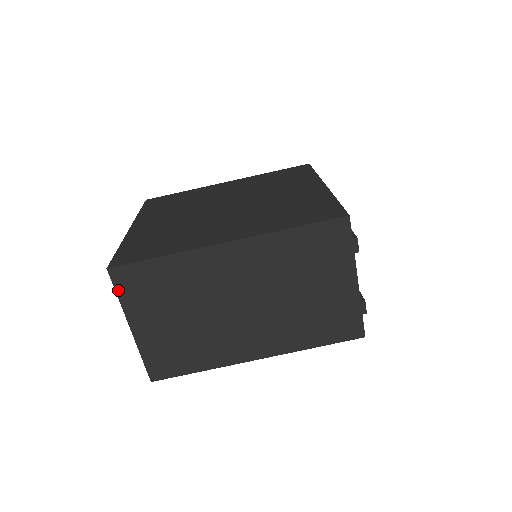
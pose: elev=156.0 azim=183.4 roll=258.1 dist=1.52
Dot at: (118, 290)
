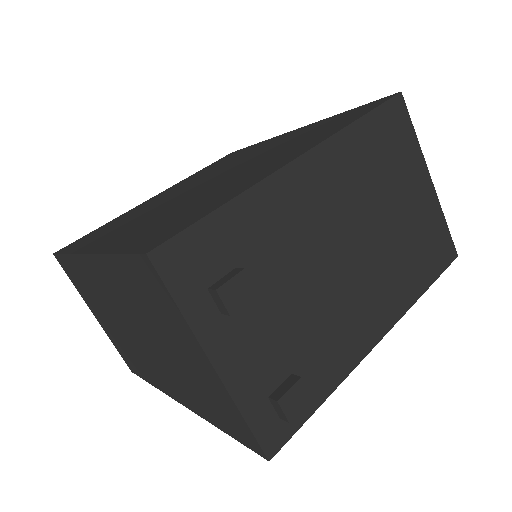
Dot at: (69, 276)
